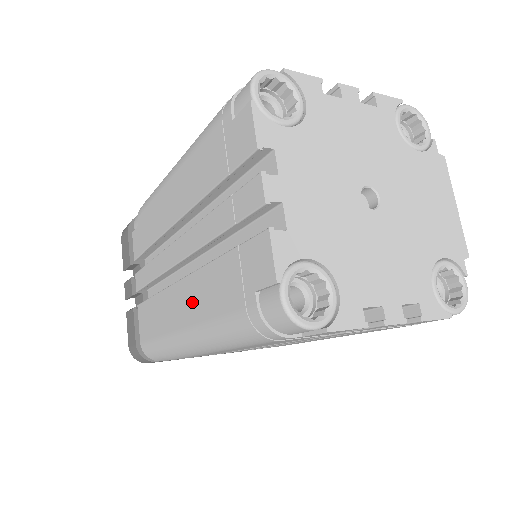
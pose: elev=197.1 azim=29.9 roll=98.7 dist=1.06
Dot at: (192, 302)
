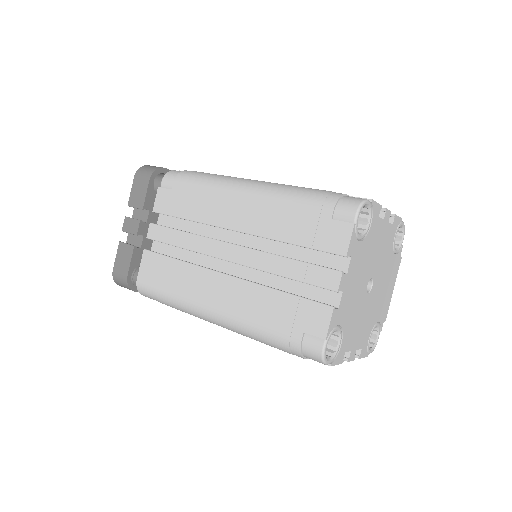
Dot at: (231, 297)
